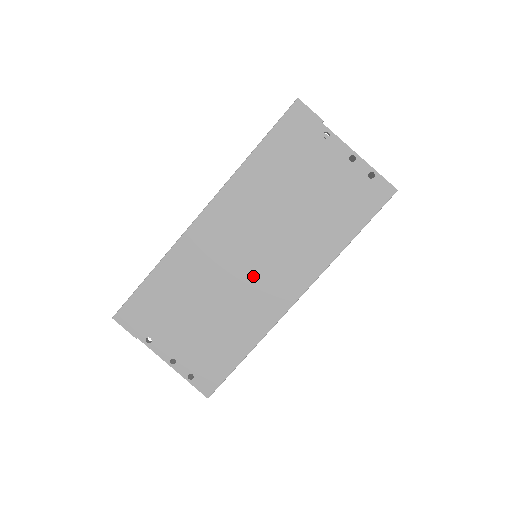
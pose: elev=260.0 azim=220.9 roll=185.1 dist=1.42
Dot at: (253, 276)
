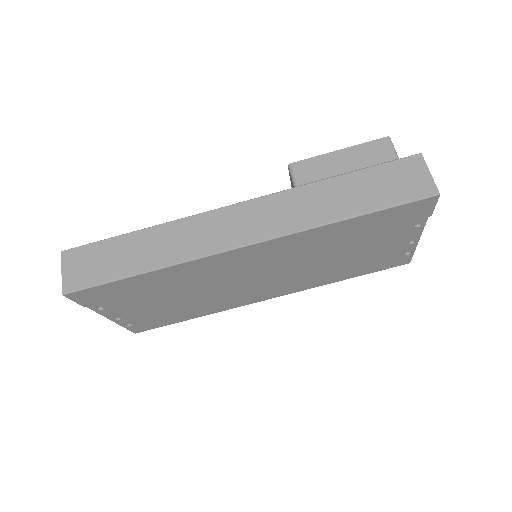
Dot at: (248, 287)
